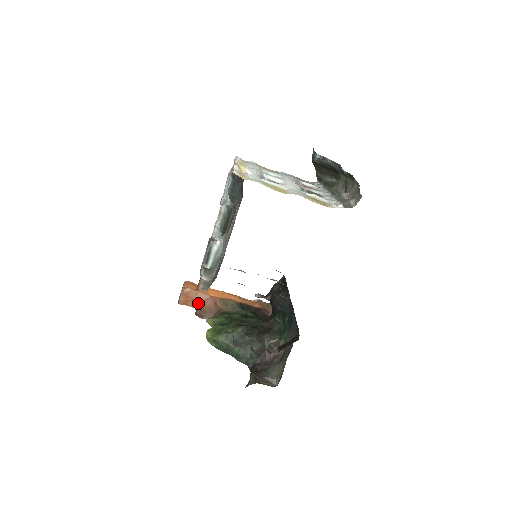
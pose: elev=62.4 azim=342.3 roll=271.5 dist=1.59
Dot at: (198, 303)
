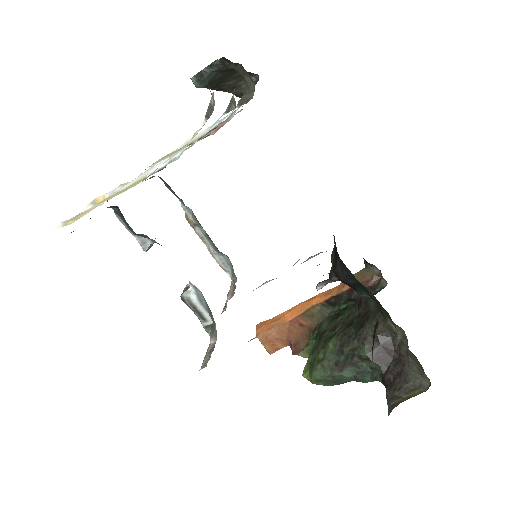
Dot at: (285, 339)
